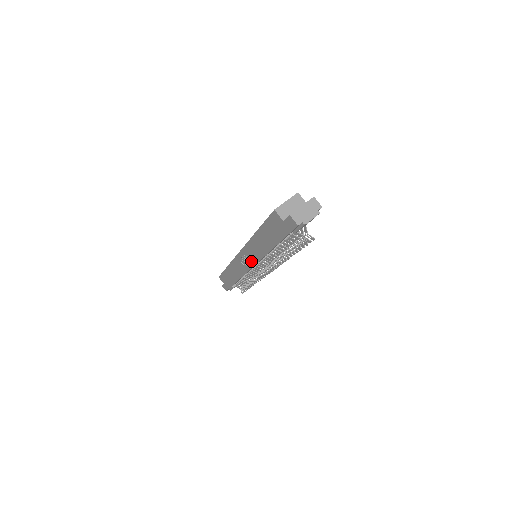
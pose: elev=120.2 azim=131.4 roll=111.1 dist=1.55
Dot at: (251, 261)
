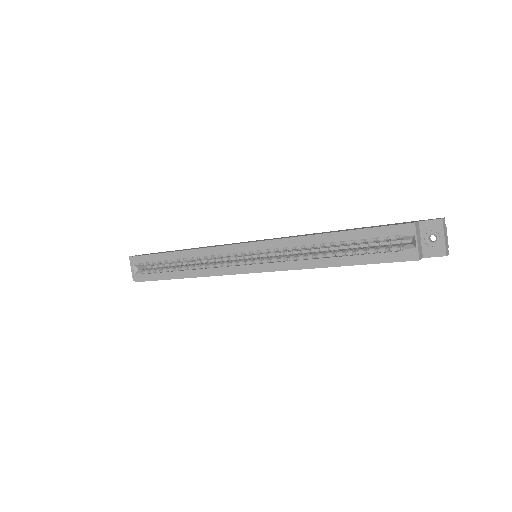
Dot at: occluded
